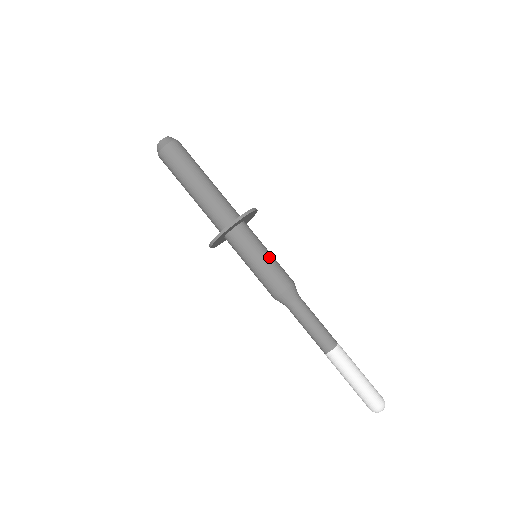
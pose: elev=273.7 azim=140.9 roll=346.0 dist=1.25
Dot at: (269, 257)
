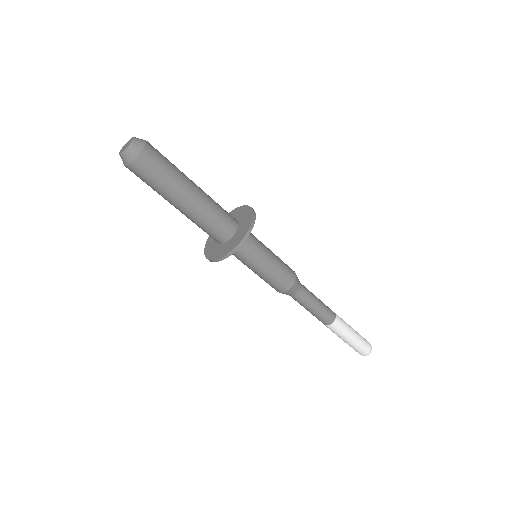
Dot at: (272, 259)
